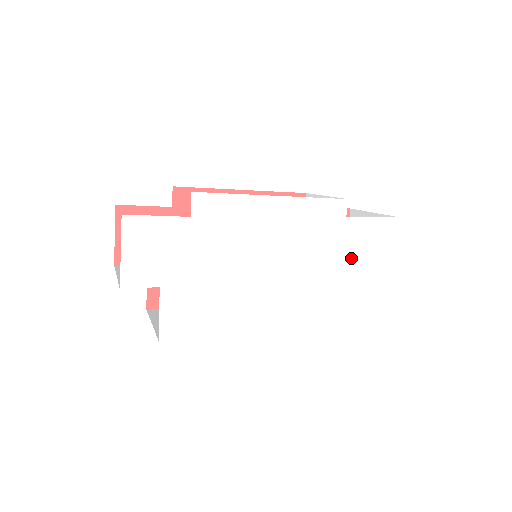
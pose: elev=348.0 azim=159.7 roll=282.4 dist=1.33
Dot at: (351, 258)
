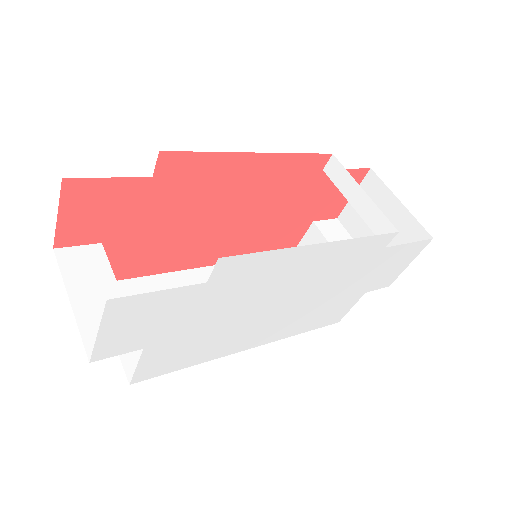
Dot at: (366, 279)
